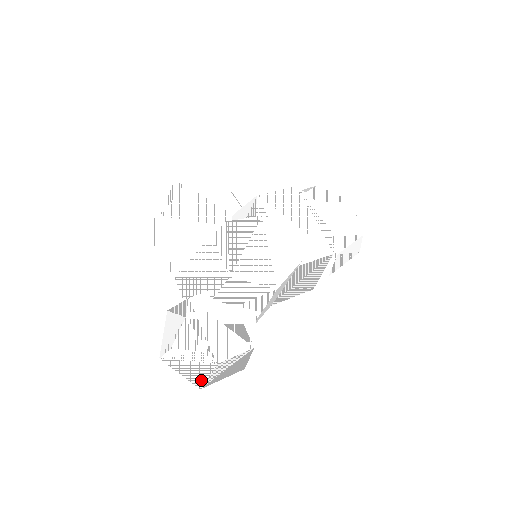
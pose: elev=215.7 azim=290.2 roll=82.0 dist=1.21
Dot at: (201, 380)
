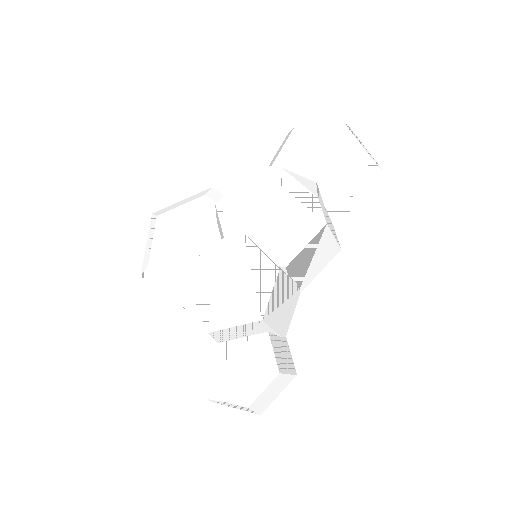
Dot at: (253, 412)
